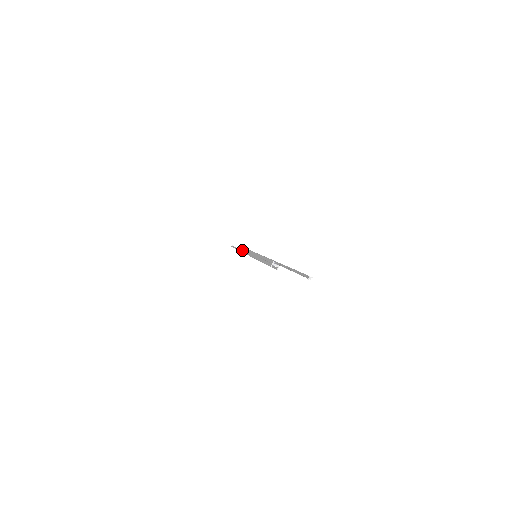
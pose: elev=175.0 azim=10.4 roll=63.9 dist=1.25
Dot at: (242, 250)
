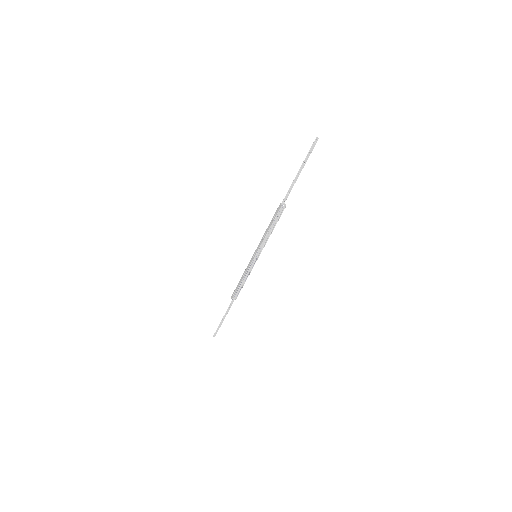
Dot at: (235, 291)
